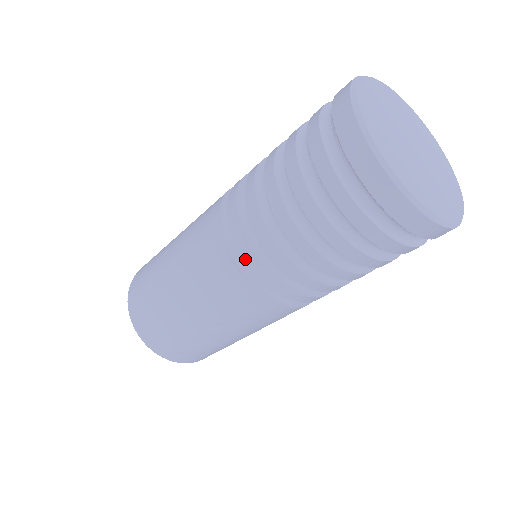
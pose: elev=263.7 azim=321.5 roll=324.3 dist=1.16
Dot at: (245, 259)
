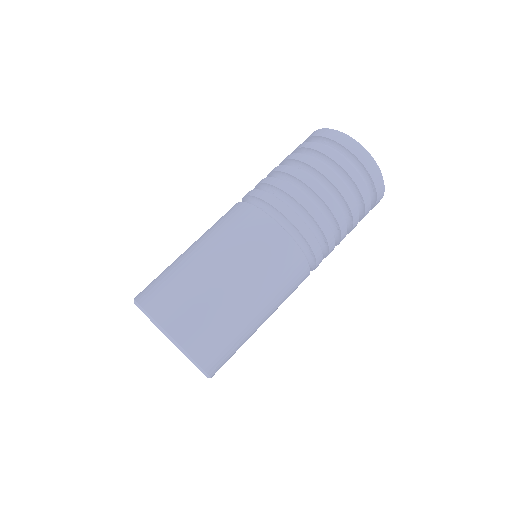
Dot at: (289, 218)
